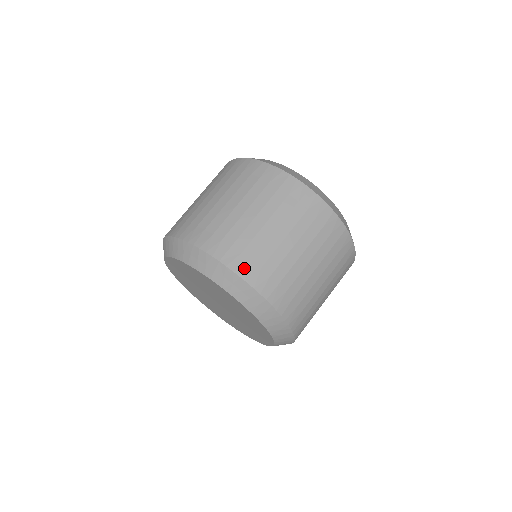
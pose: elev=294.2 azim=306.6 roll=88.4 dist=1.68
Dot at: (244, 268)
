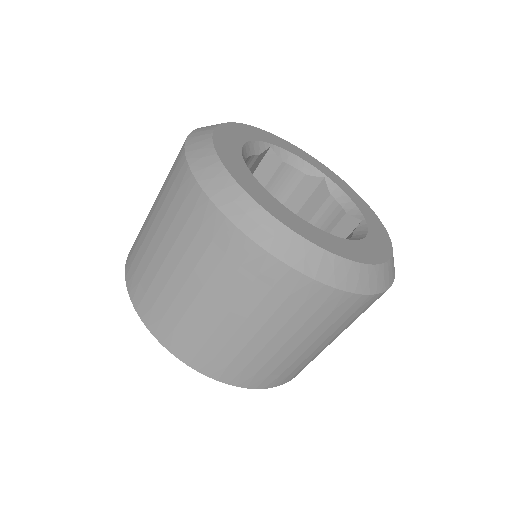
Dot at: (129, 268)
